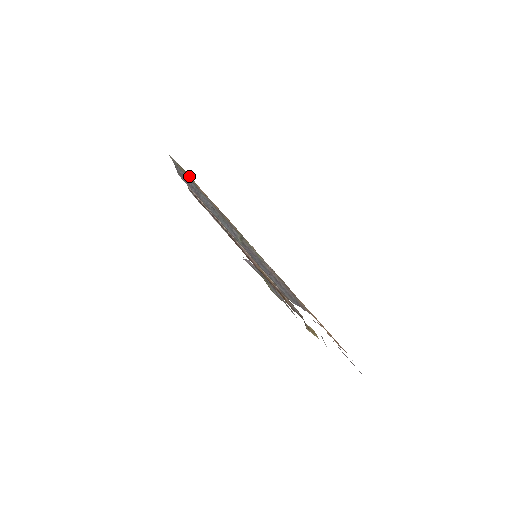
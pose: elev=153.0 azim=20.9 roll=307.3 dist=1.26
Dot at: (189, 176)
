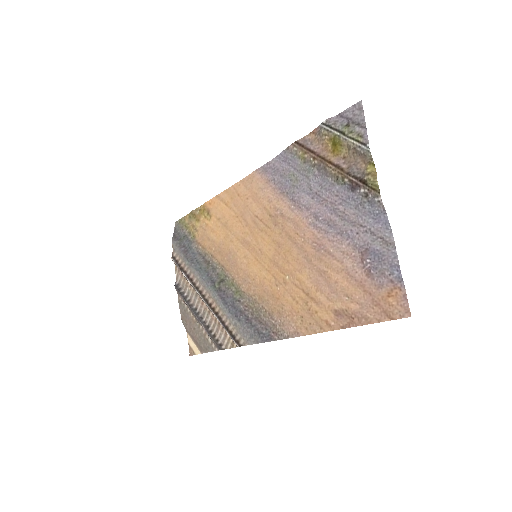
Dot at: (191, 230)
